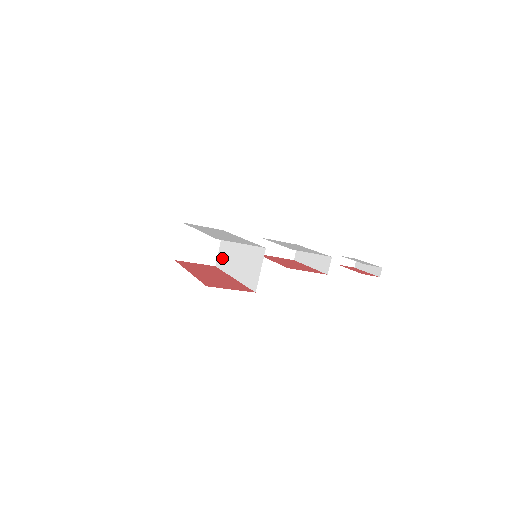
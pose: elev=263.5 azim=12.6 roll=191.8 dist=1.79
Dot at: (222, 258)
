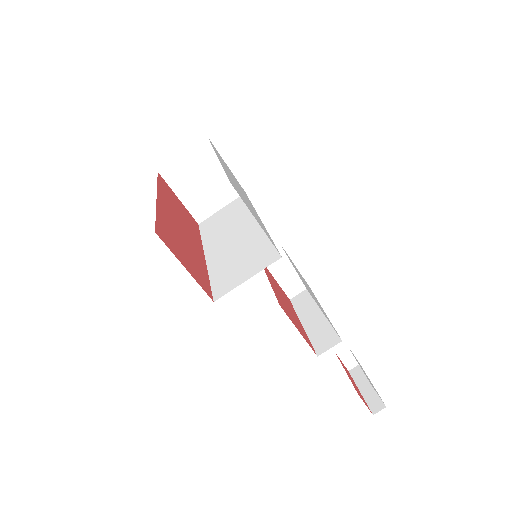
Dot at: (214, 222)
